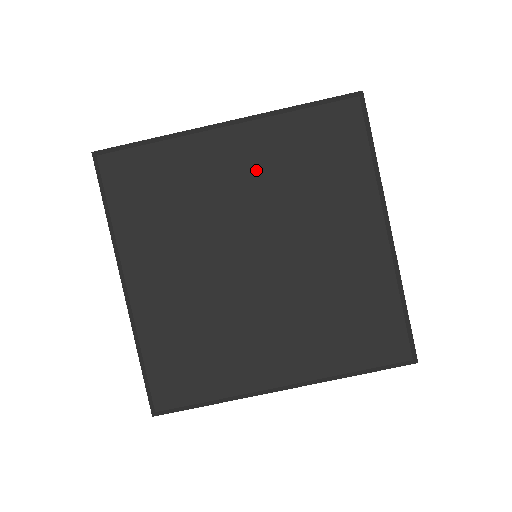
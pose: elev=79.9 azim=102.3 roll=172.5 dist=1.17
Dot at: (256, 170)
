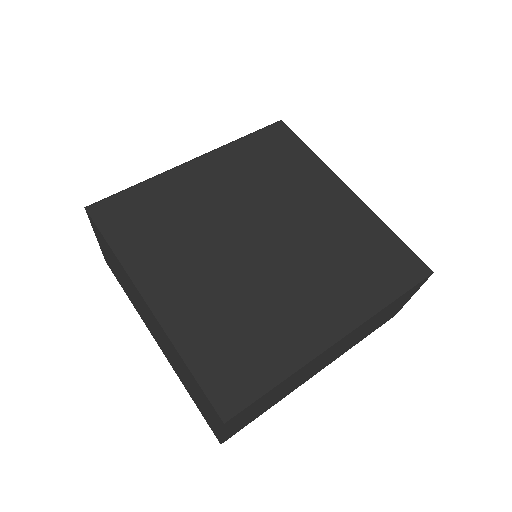
Dot at: (231, 179)
